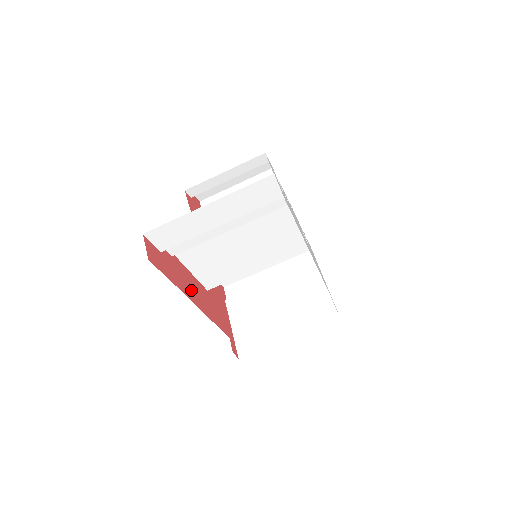
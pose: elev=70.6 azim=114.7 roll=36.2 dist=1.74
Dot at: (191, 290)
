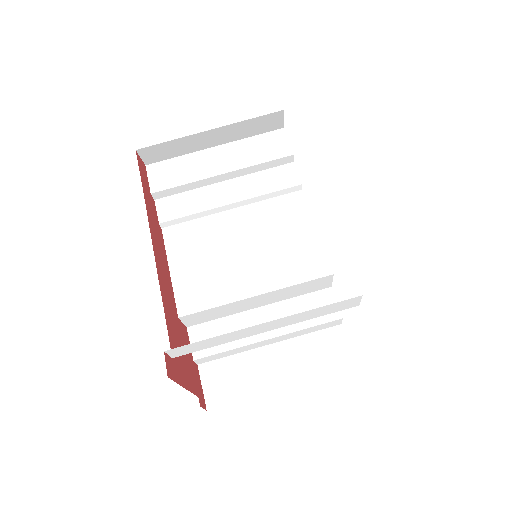
Dot at: (158, 248)
